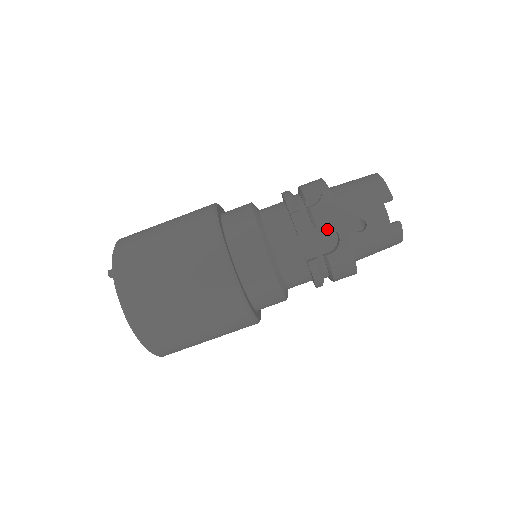
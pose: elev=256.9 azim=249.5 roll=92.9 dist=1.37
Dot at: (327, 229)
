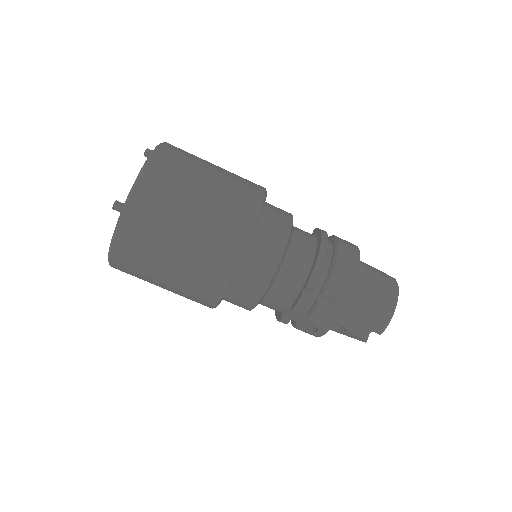
Dot at: occluded
